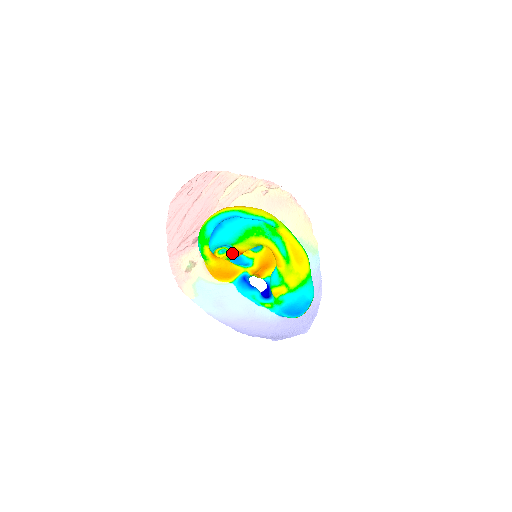
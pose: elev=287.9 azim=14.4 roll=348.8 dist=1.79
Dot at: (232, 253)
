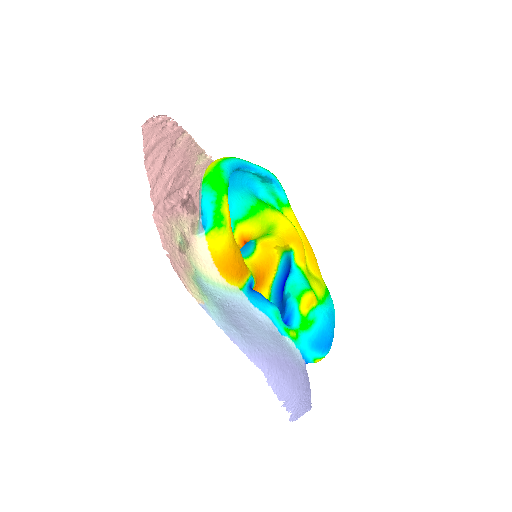
Dot at: occluded
